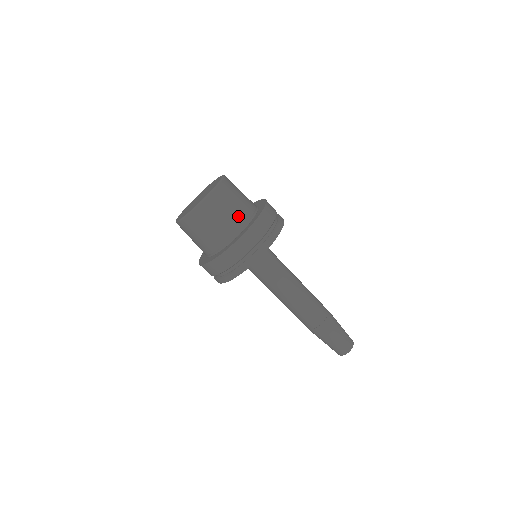
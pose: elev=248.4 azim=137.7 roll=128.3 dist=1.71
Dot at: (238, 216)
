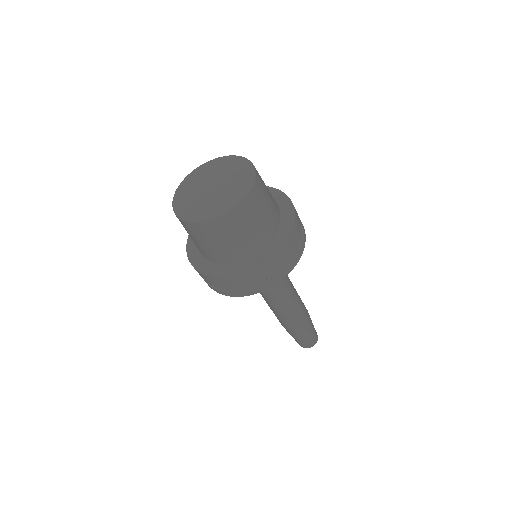
Dot at: (253, 241)
